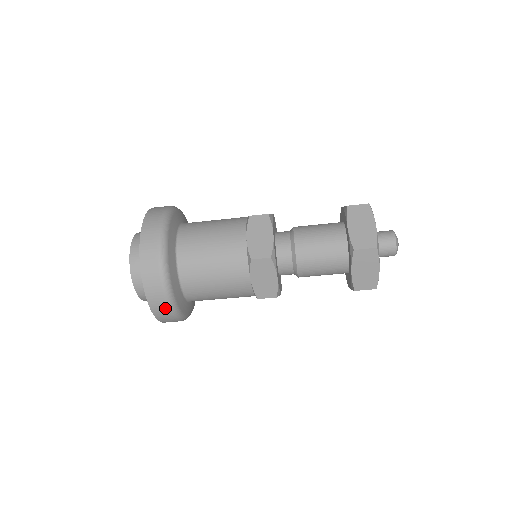
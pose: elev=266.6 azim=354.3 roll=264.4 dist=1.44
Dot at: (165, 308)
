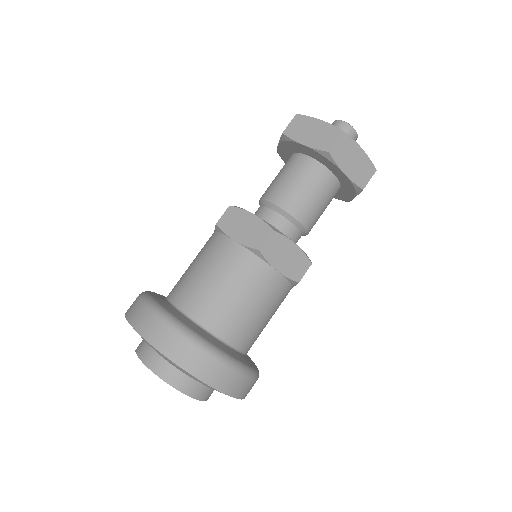
Dot at: (234, 376)
